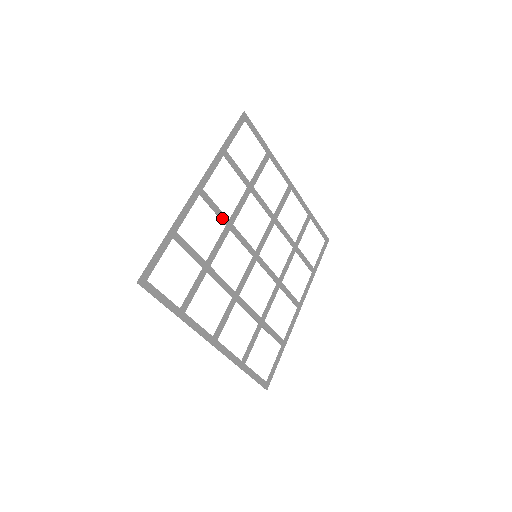
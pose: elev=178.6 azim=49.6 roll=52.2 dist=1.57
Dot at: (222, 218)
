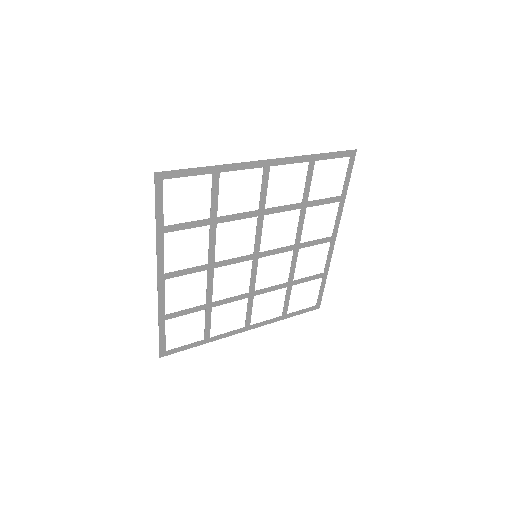
Dot at: (199, 270)
